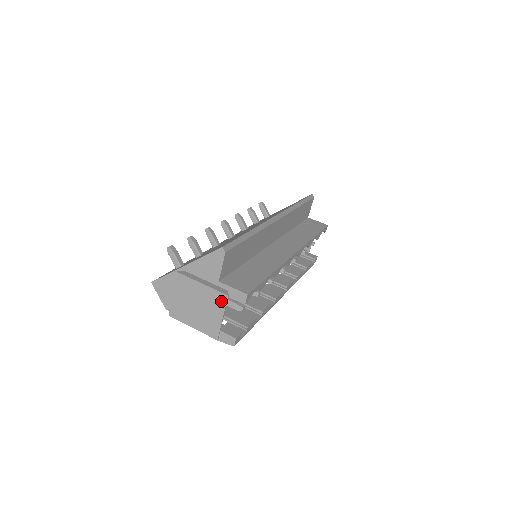
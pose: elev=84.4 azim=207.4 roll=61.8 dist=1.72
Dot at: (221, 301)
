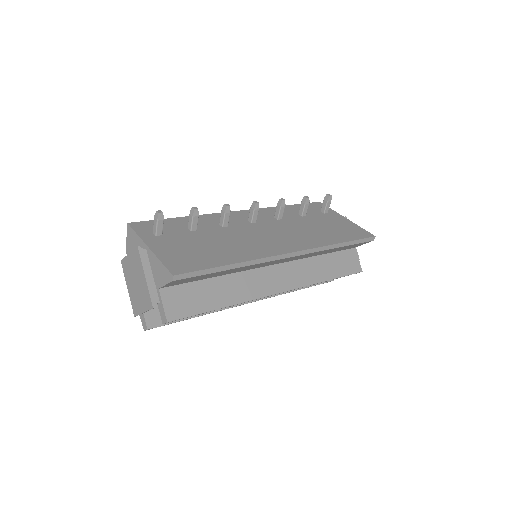
Dot at: (148, 304)
